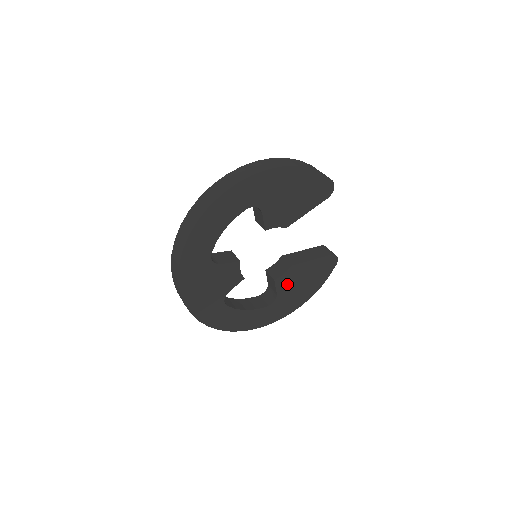
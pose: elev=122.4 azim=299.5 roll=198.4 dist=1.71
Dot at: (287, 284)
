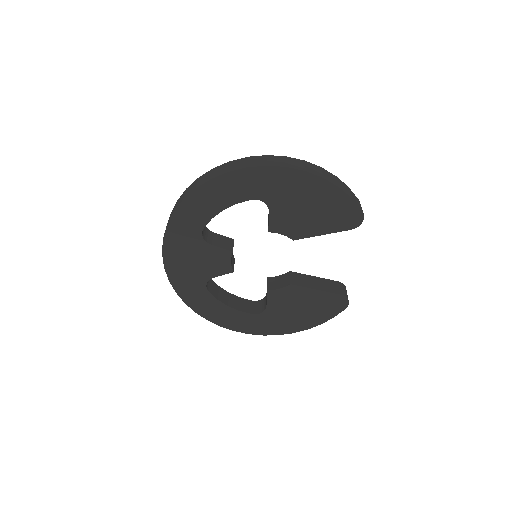
Dot at: (281, 301)
